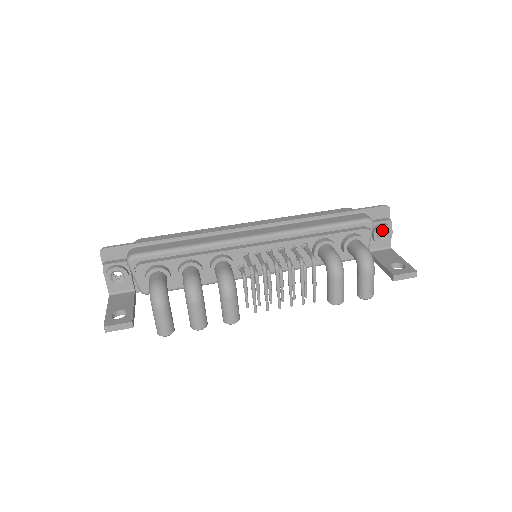
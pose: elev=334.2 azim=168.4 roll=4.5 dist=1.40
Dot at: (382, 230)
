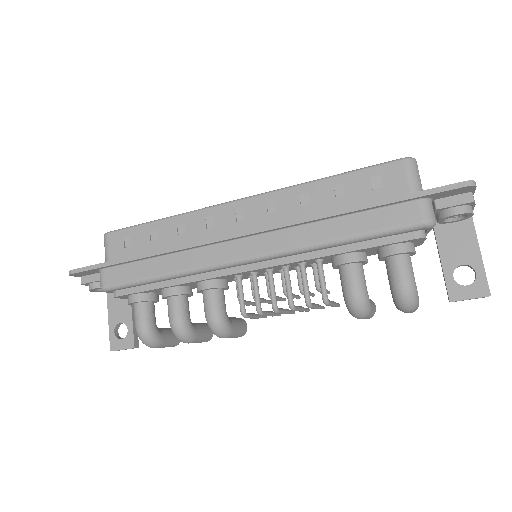
Dot at: occluded
